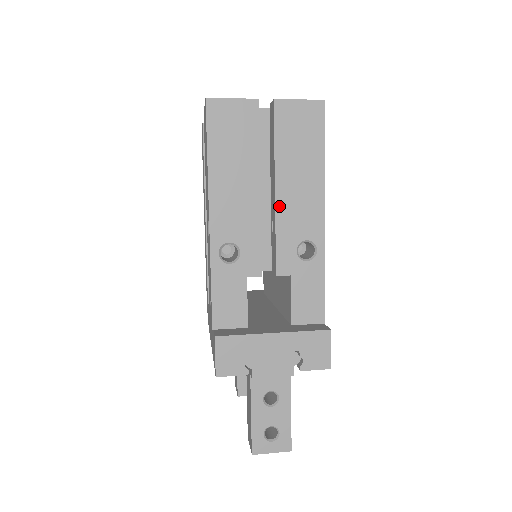
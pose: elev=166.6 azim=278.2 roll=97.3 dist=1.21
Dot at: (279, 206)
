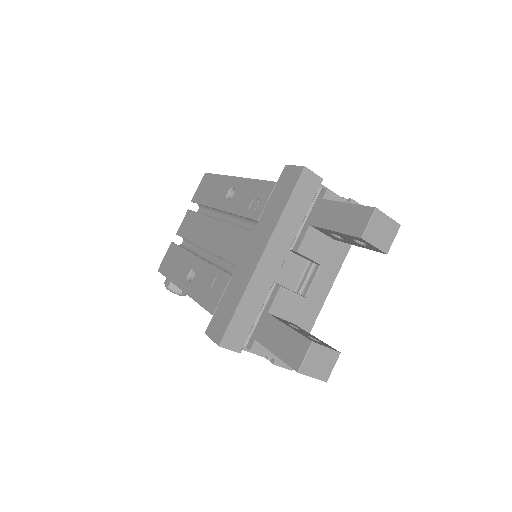
Dot at: occluded
